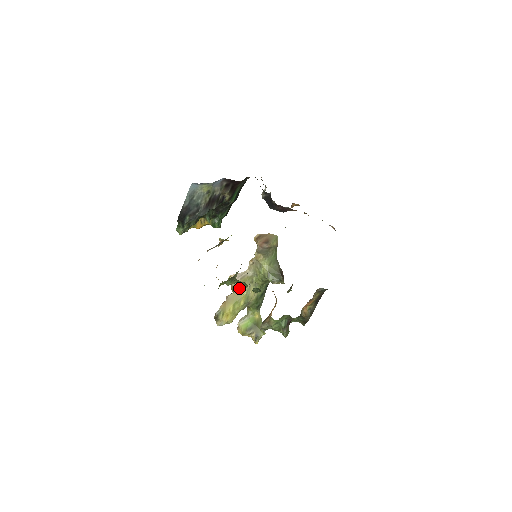
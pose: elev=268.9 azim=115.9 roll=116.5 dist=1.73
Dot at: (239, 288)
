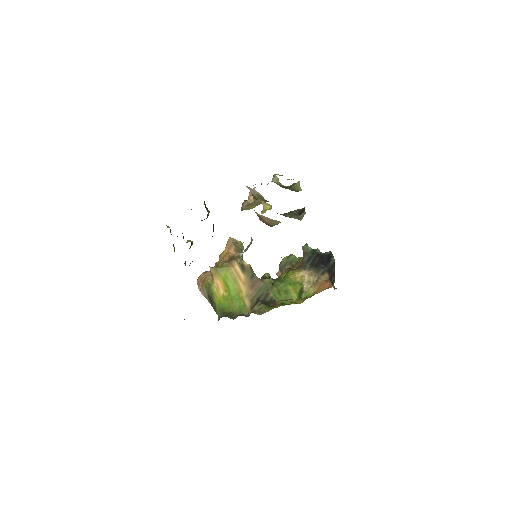
Dot at: (258, 200)
